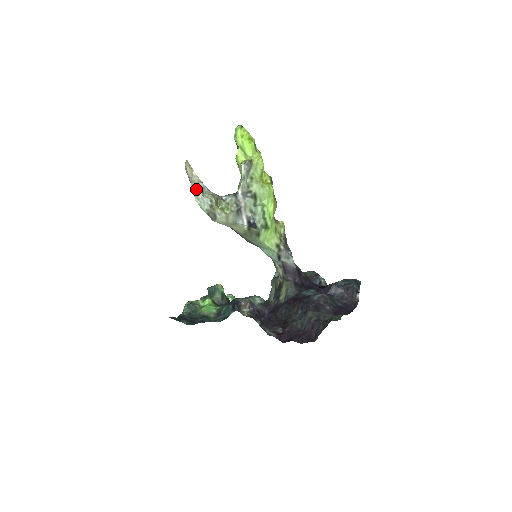
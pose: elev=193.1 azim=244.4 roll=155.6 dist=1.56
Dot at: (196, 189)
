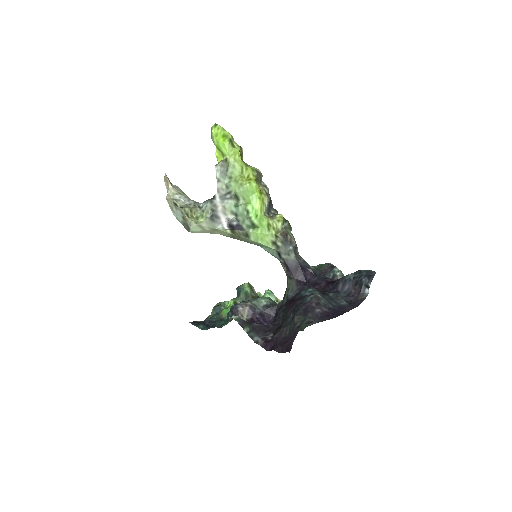
Dot at: (170, 203)
